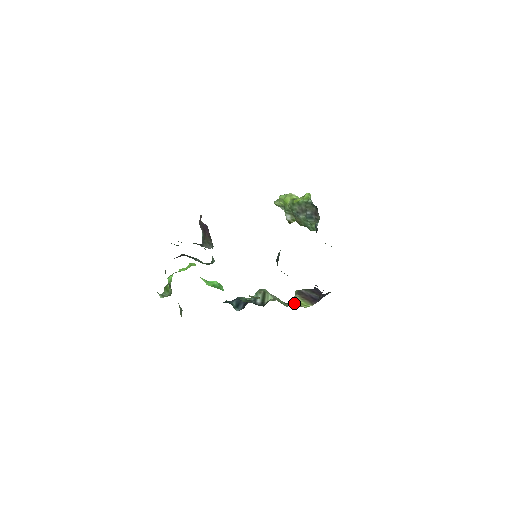
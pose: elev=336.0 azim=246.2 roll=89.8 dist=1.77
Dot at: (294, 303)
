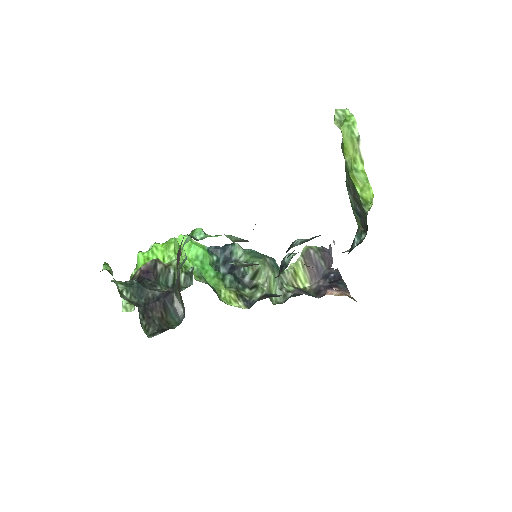
Dot at: (291, 277)
